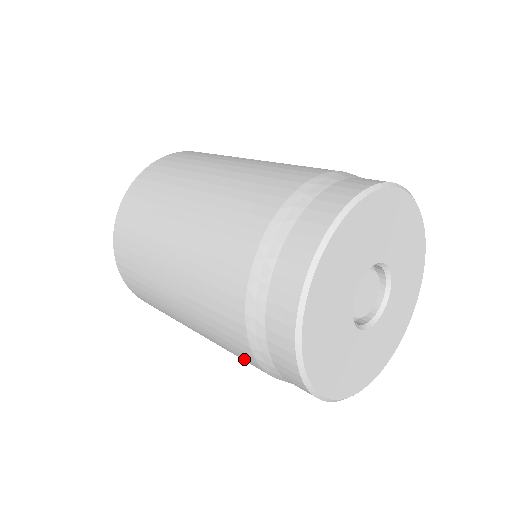
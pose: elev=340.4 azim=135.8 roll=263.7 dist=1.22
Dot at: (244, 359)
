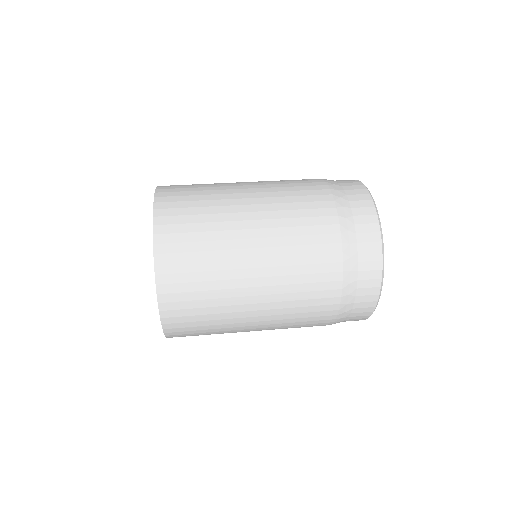
Dot at: occluded
